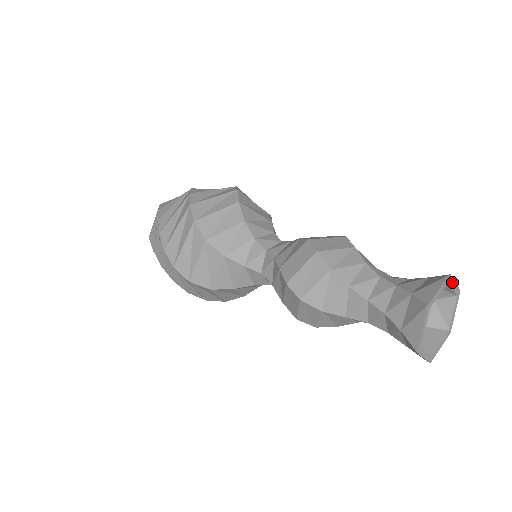
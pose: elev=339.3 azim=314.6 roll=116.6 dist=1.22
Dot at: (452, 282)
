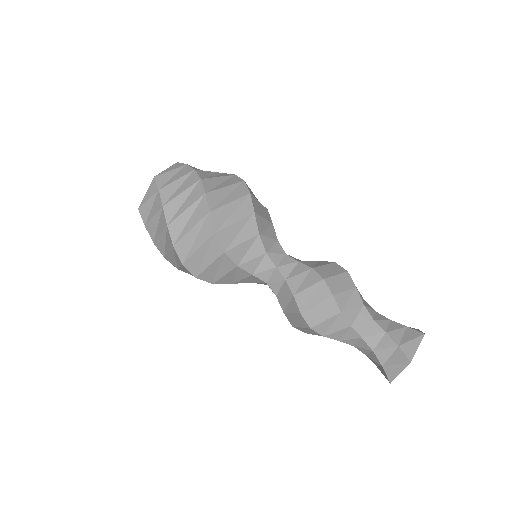
Dot at: occluded
